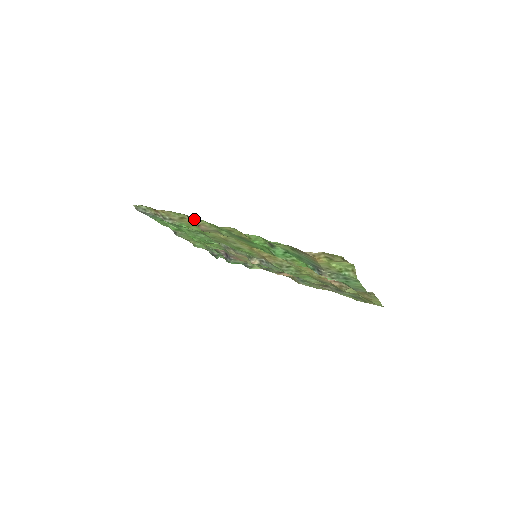
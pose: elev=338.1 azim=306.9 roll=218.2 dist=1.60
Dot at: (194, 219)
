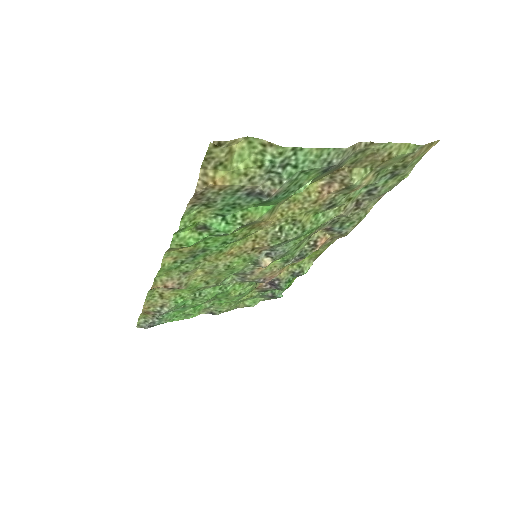
Dot at: (152, 286)
